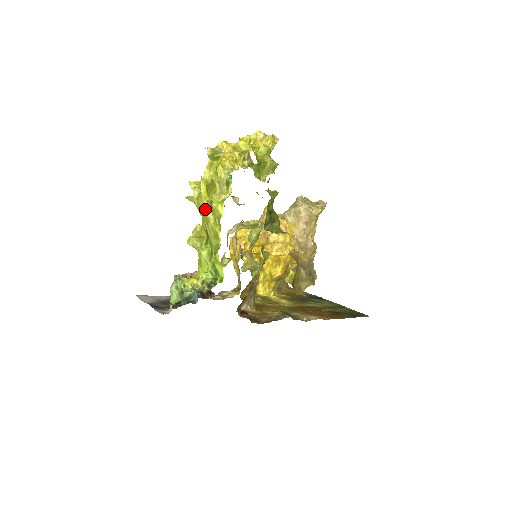
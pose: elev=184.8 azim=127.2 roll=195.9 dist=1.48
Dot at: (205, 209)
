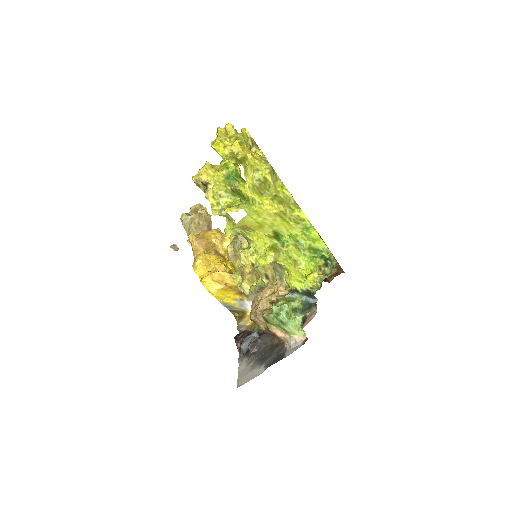
Dot at: (275, 208)
